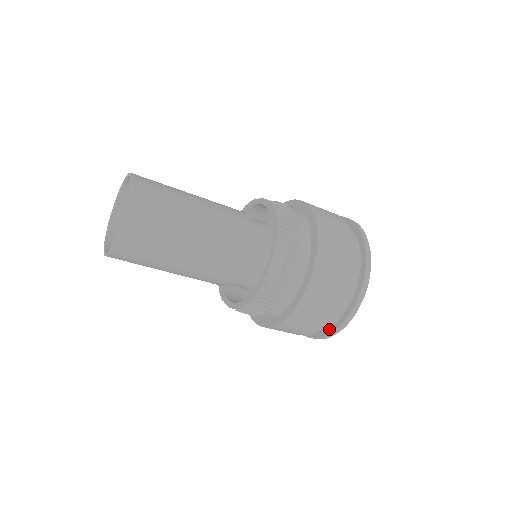
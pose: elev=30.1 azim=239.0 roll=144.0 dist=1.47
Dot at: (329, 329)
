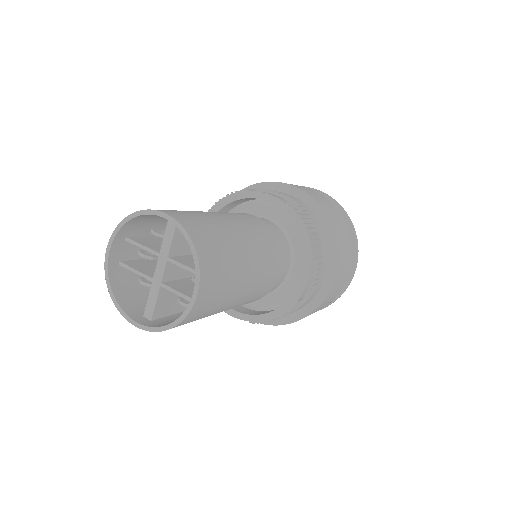
Dot at: occluded
